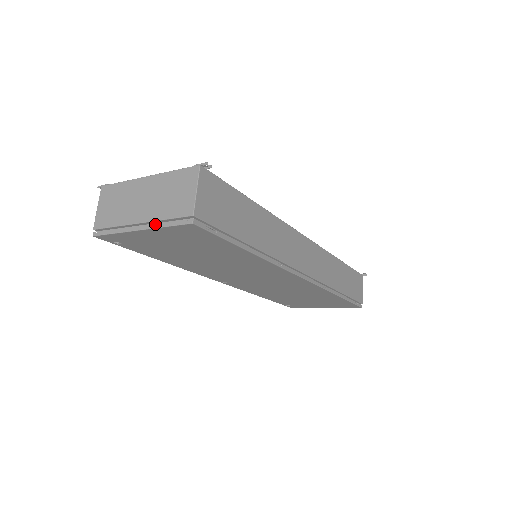
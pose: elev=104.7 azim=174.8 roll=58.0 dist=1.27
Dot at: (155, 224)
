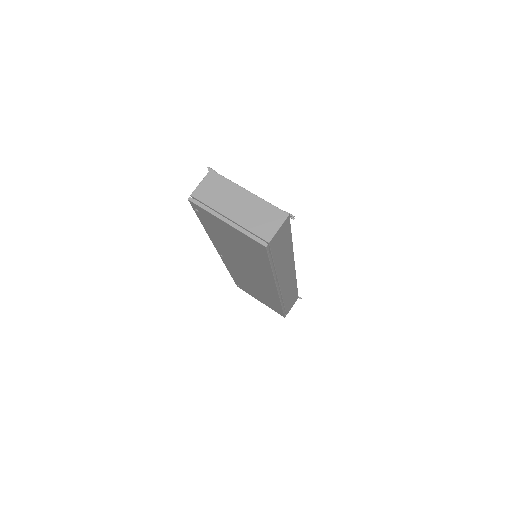
Dot at: (240, 228)
